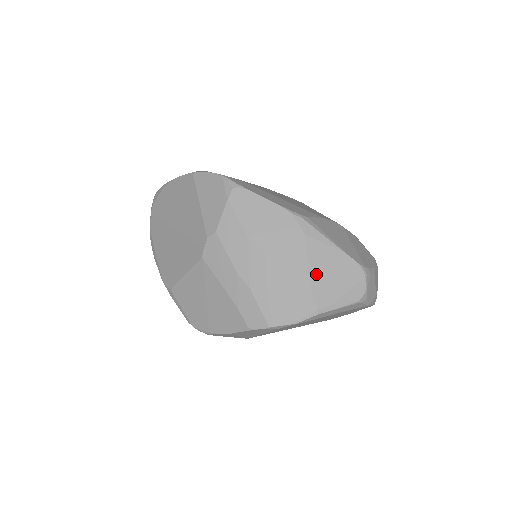
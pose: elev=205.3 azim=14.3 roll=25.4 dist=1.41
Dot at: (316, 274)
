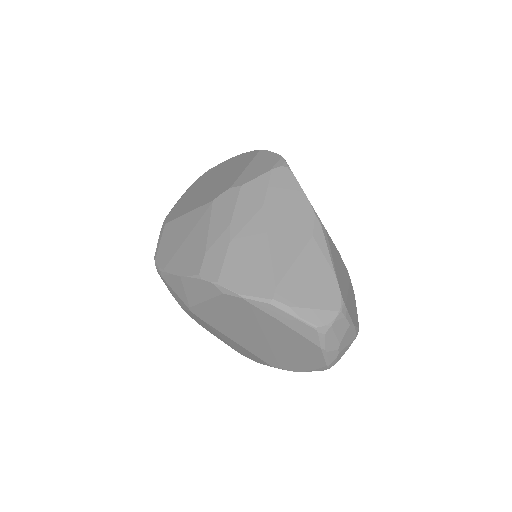
Dot at: (296, 271)
